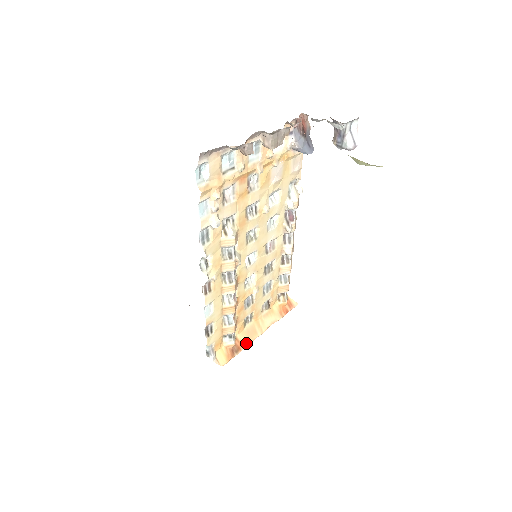
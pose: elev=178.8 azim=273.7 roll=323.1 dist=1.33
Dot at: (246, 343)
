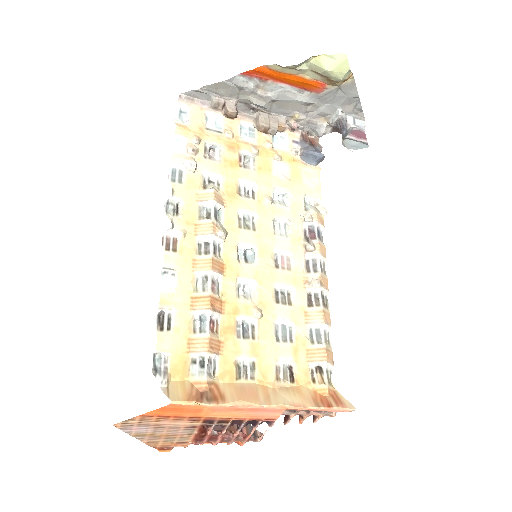
Dot at: (232, 400)
